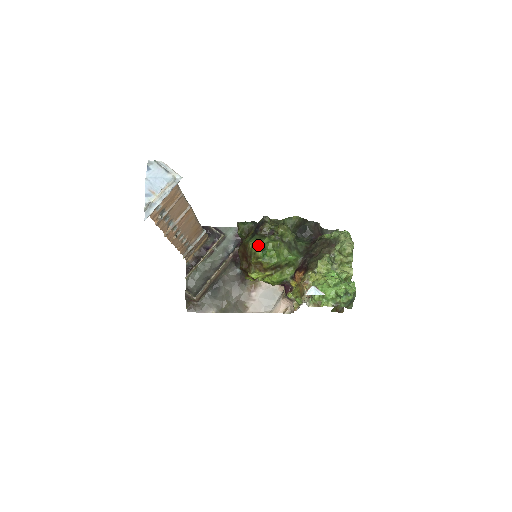
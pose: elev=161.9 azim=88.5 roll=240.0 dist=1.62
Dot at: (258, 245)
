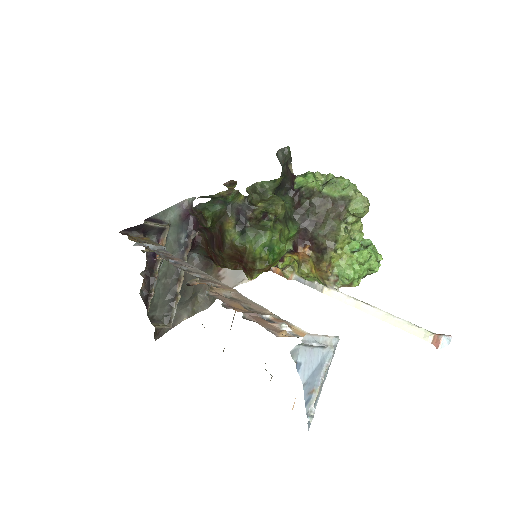
Dot at: (261, 245)
